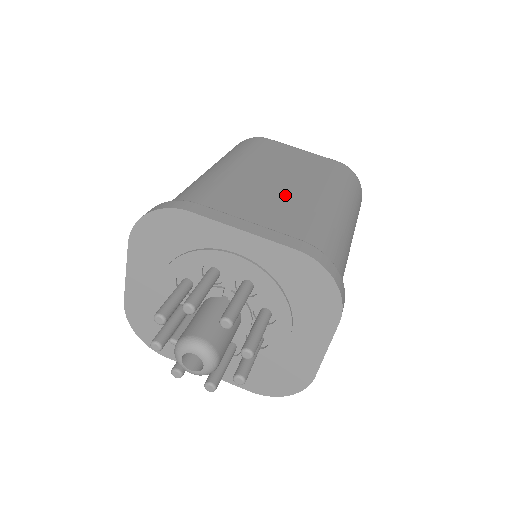
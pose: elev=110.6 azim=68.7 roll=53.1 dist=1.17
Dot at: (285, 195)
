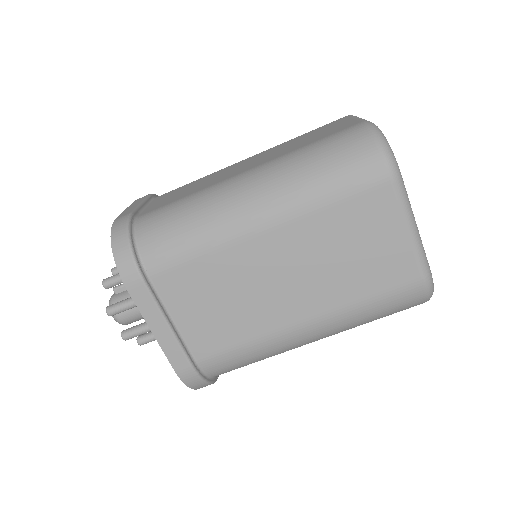
Dot at: (258, 302)
